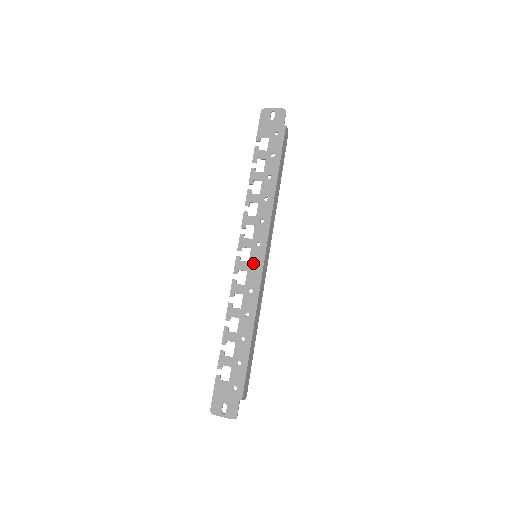
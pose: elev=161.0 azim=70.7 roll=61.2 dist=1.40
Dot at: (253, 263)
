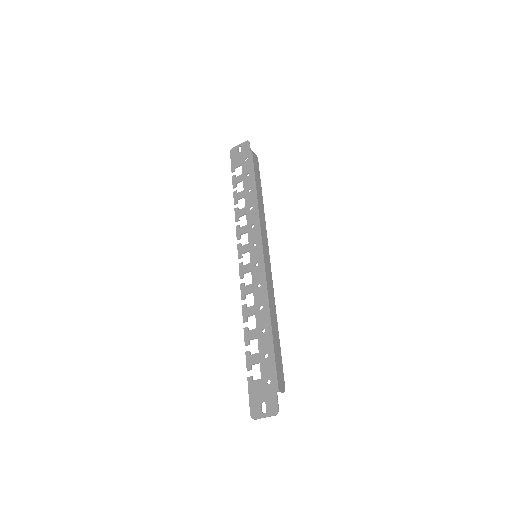
Dot at: (254, 262)
